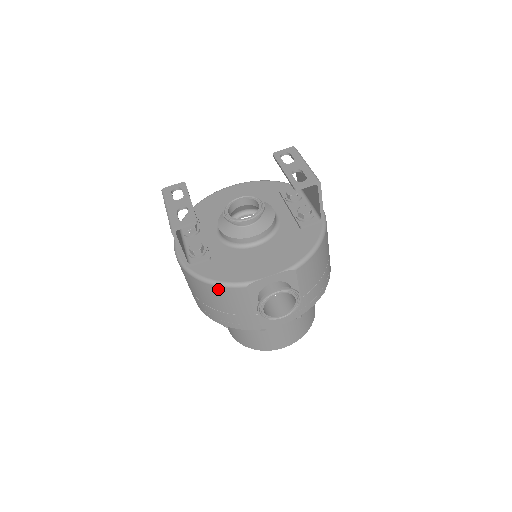
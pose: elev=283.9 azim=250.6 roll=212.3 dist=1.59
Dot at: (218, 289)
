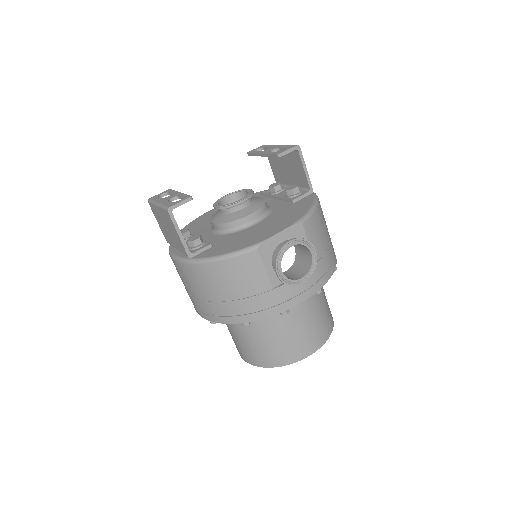
Dot at: (228, 263)
